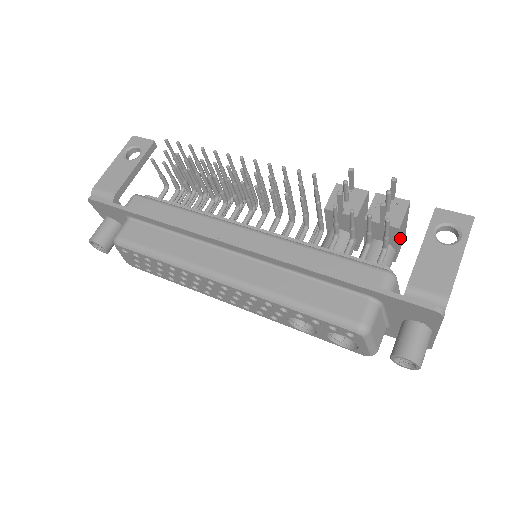
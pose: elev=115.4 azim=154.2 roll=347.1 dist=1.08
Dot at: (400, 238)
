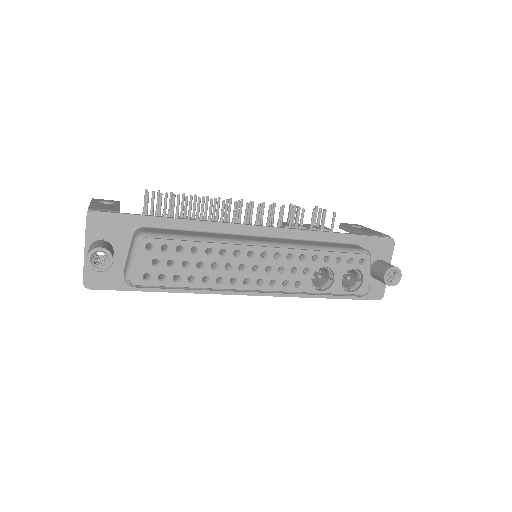
Dot at: occluded
